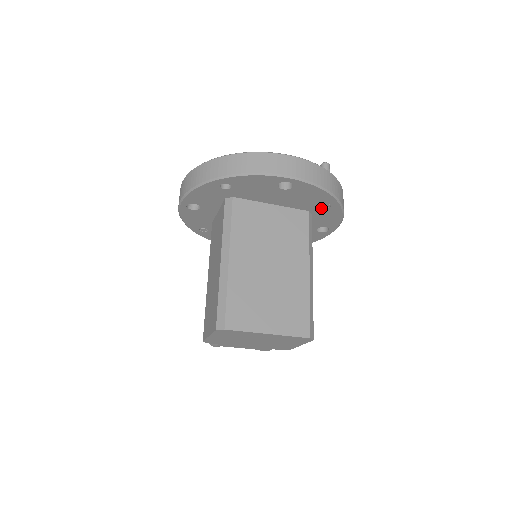
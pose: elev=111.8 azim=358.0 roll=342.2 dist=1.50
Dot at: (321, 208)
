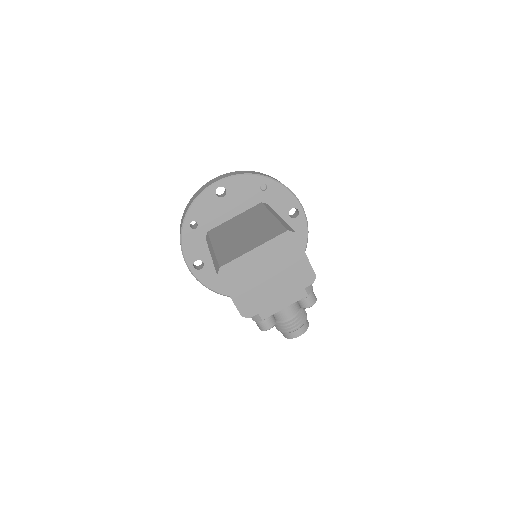
Dot at: (264, 193)
